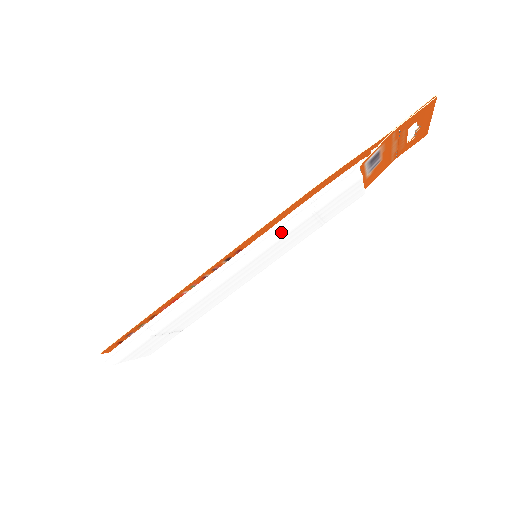
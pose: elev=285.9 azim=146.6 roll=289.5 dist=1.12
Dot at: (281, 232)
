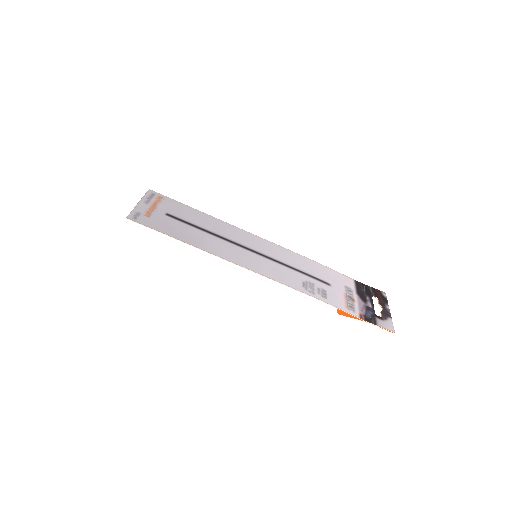
Dot at: (278, 285)
